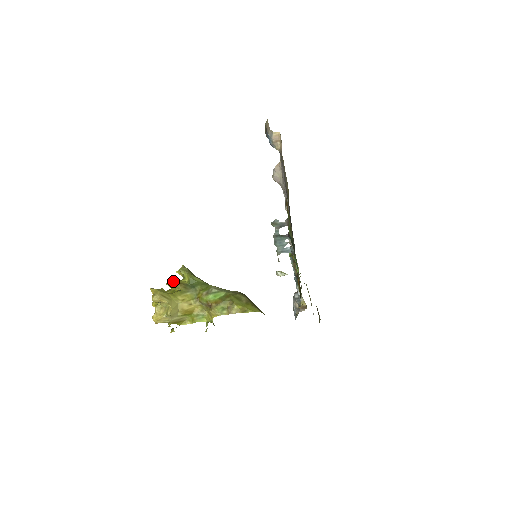
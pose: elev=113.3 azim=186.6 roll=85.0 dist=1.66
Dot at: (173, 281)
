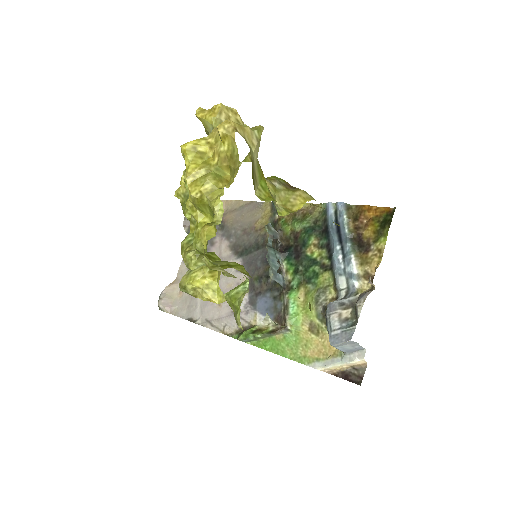
Dot at: occluded
